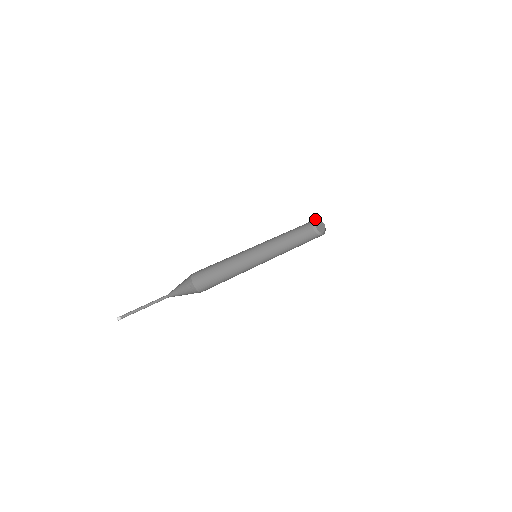
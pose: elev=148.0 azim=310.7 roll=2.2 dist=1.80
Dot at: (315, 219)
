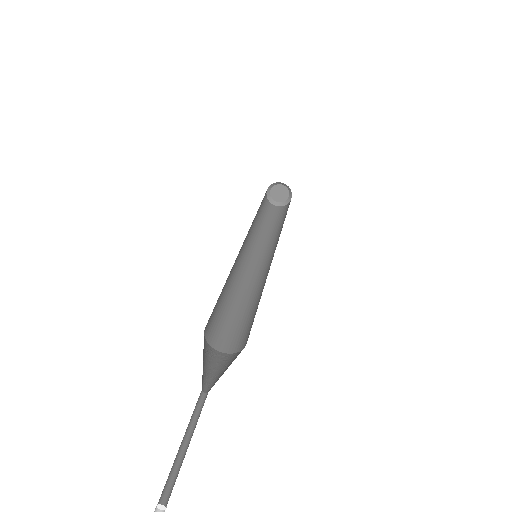
Dot at: (268, 187)
